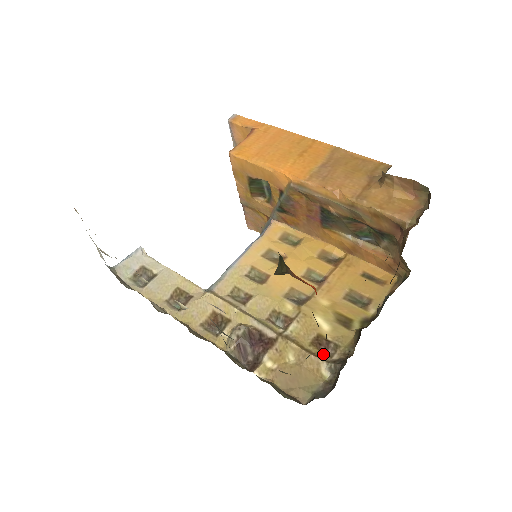
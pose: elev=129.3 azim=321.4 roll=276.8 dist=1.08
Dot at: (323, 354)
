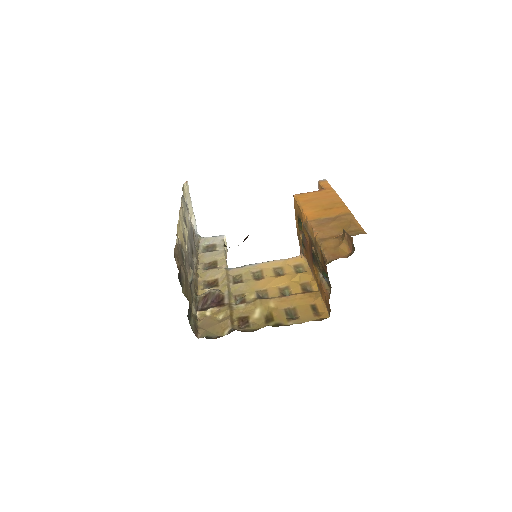
Dot at: (237, 325)
